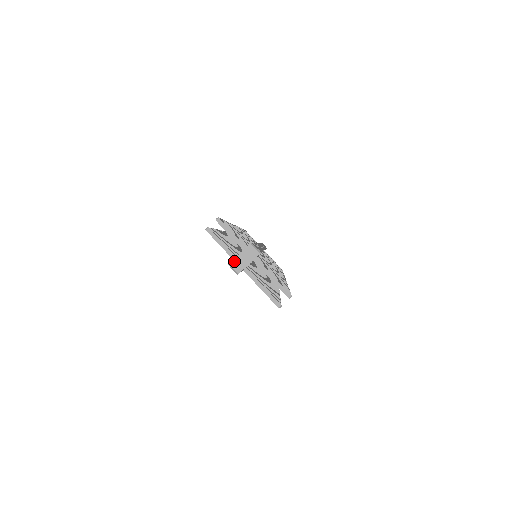
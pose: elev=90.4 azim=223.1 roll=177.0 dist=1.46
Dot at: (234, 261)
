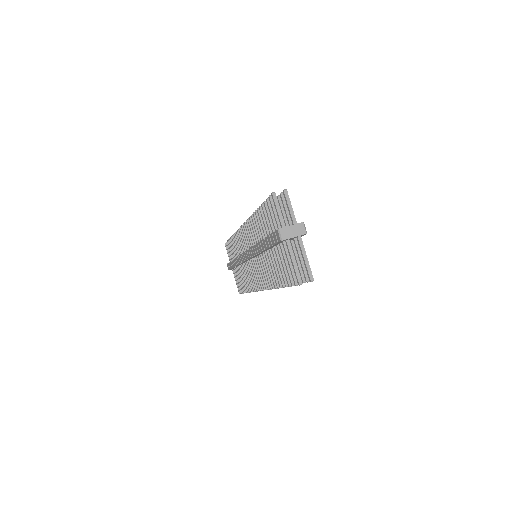
Dot at: (284, 228)
